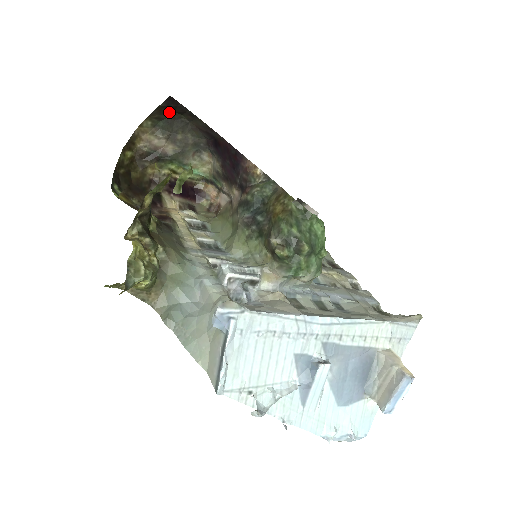
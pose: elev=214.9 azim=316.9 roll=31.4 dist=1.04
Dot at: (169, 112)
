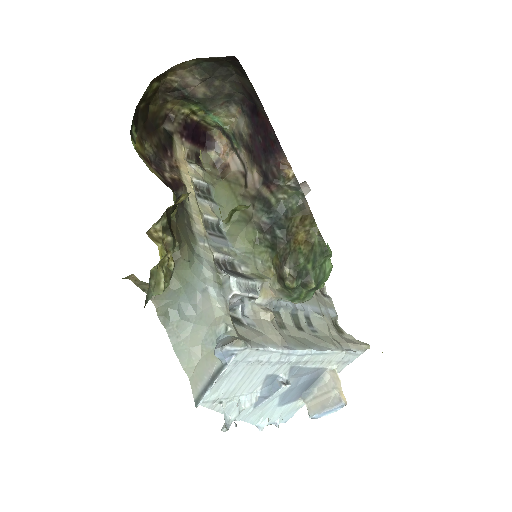
Dot at: (220, 59)
